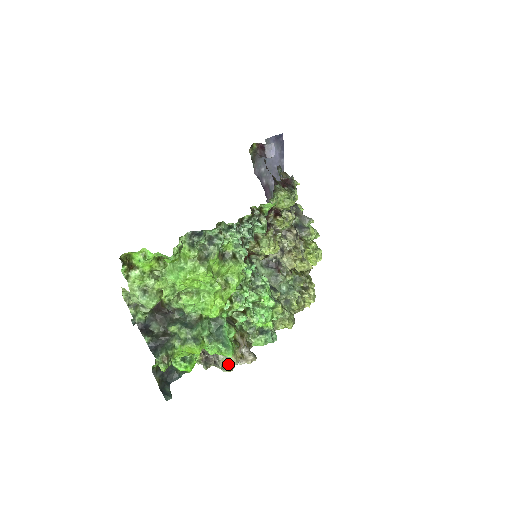
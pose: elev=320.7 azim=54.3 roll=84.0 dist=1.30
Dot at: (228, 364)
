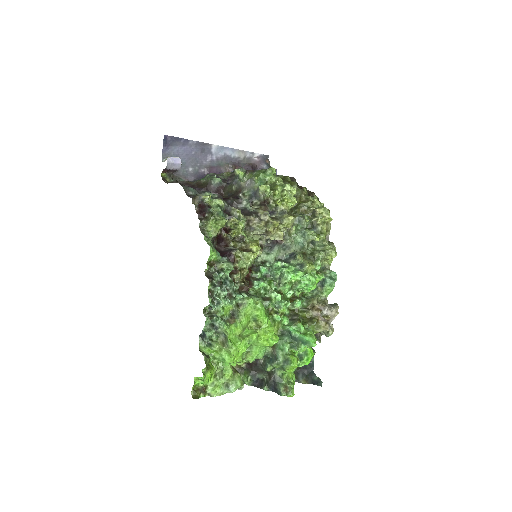
Dot at: occluded
